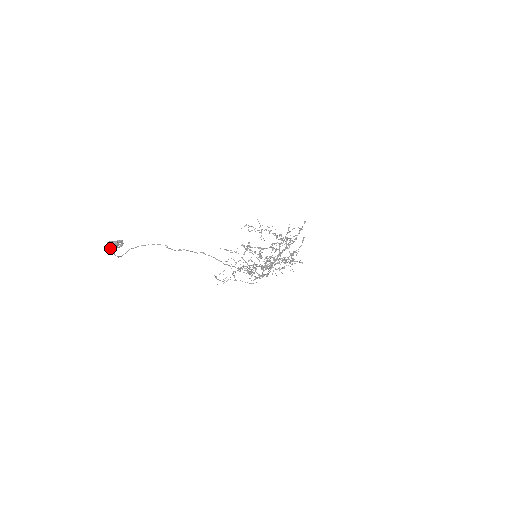
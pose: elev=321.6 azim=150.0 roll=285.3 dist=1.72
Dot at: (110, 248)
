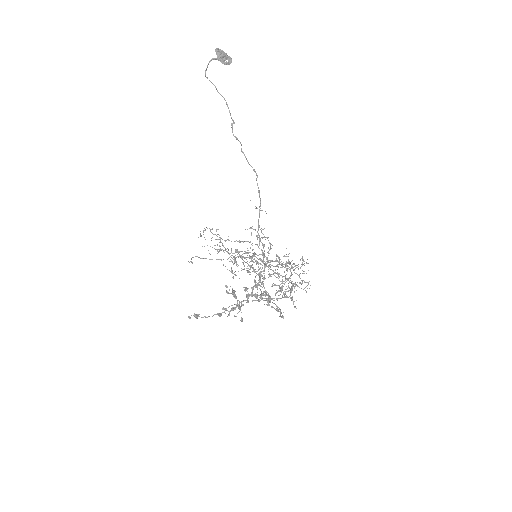
Dot at: (219, 52)
